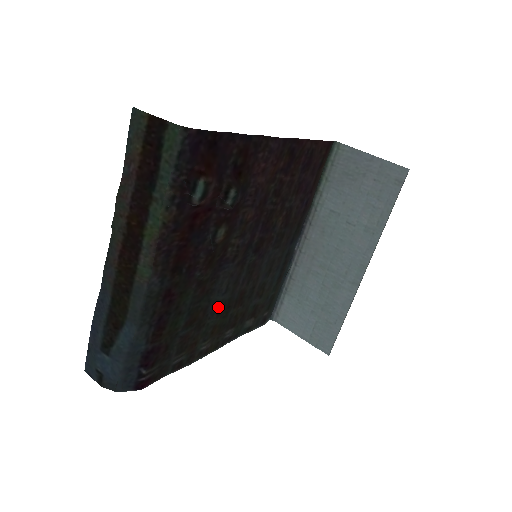
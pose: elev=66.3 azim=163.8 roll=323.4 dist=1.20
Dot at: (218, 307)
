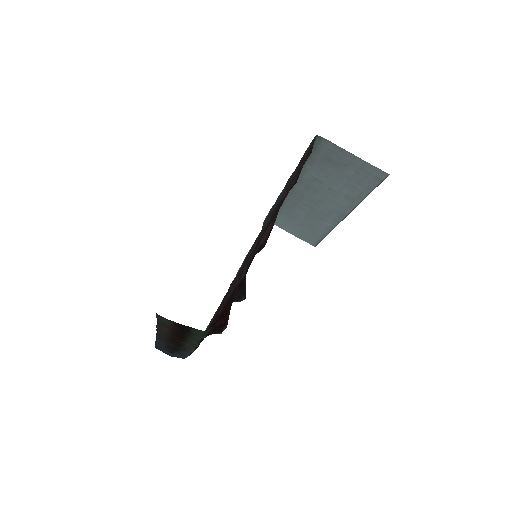
Dot at: occluded
